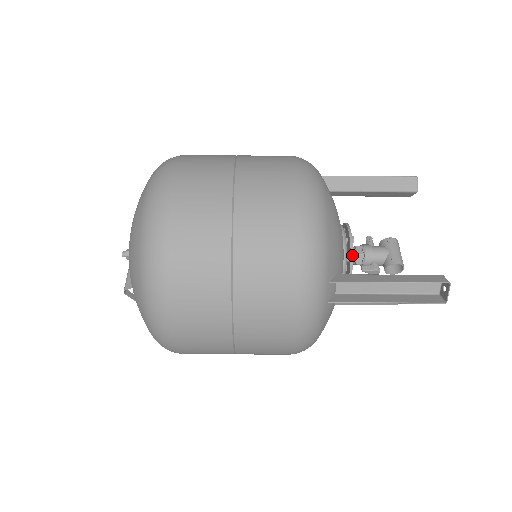
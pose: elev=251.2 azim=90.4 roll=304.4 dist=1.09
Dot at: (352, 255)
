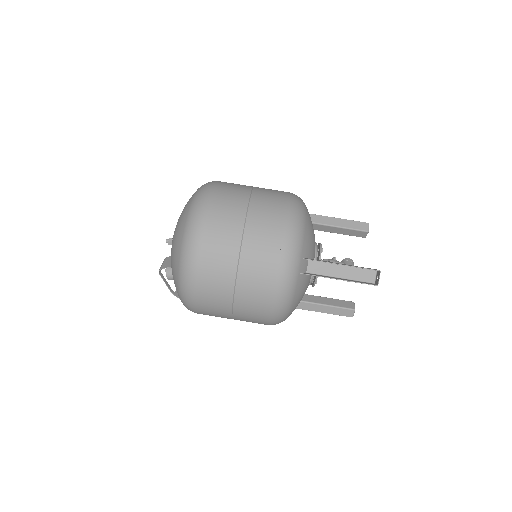
Dot at: (320, 257)
